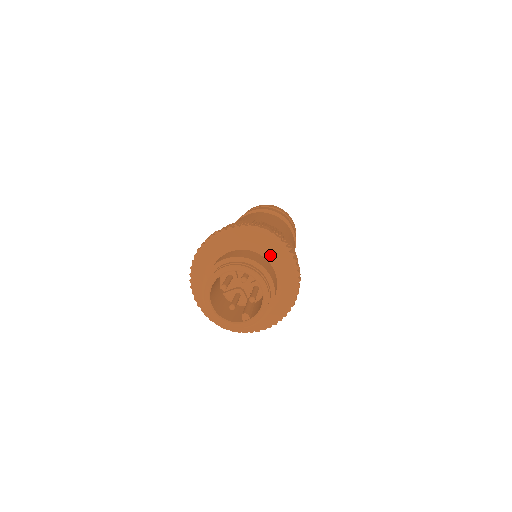
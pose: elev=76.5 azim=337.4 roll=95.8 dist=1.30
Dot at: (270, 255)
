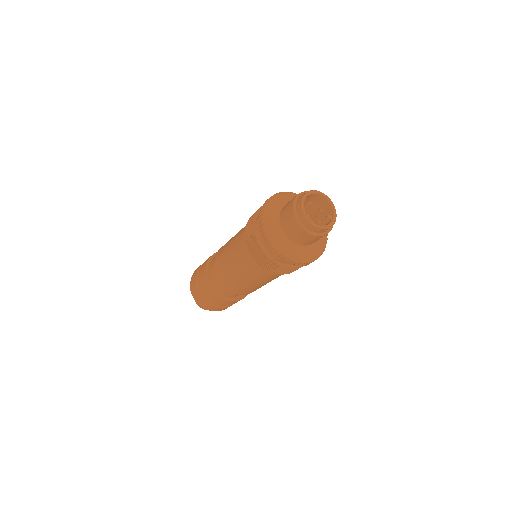
Dot at: occluded
